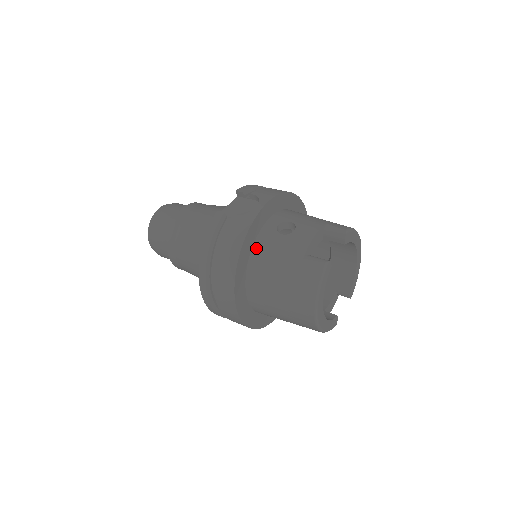
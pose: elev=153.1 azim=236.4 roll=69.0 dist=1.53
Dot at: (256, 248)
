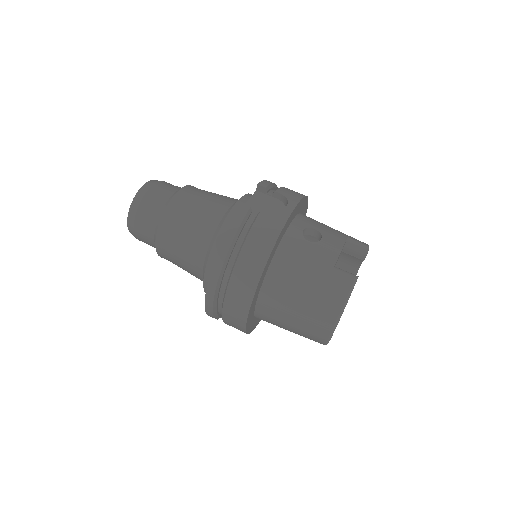
Dot at: (281, 251)
